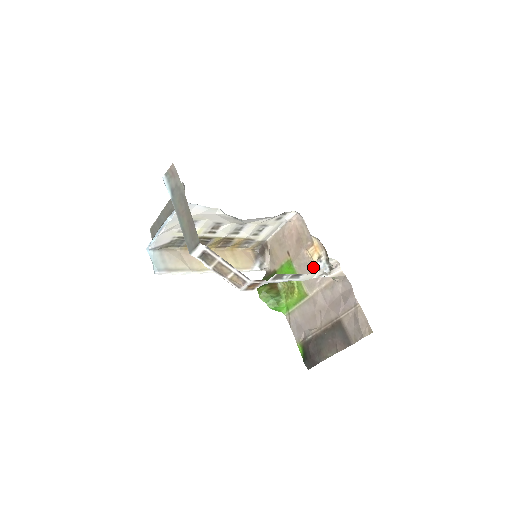
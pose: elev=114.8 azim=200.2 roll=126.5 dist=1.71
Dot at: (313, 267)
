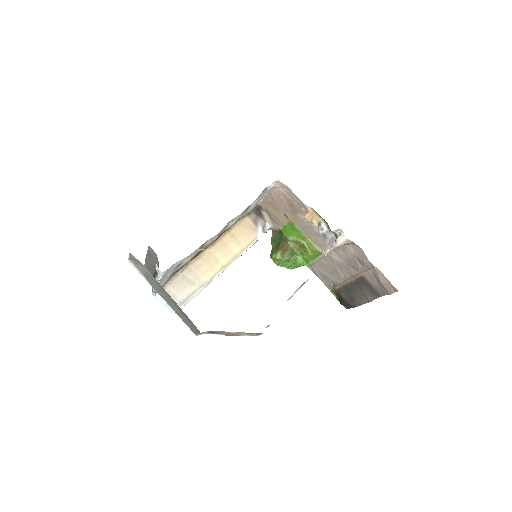
Dot at: (317, 231)
